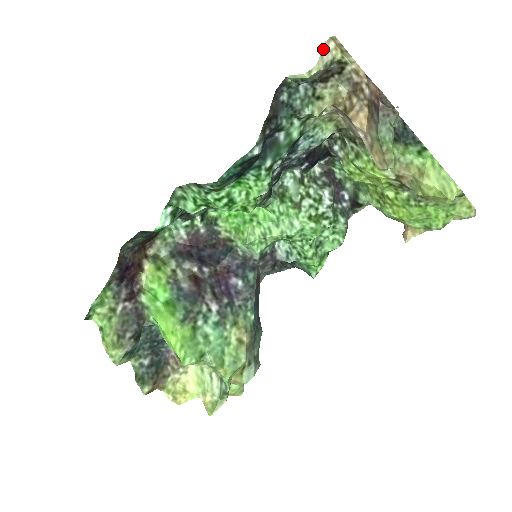
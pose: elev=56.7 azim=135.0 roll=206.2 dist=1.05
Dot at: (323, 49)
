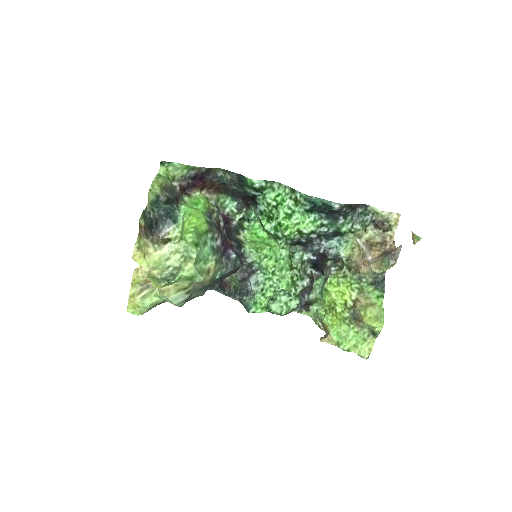
Dot at: (393, 213)
